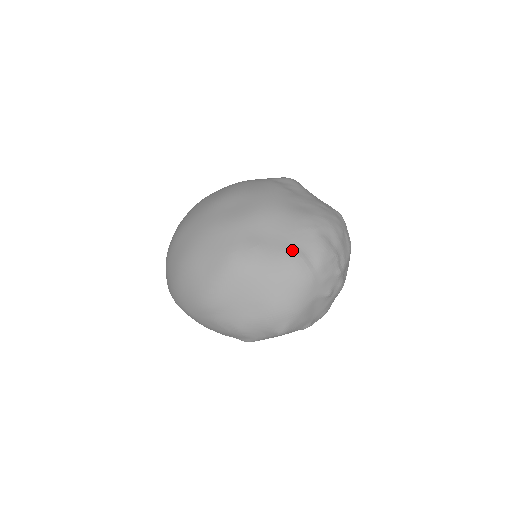
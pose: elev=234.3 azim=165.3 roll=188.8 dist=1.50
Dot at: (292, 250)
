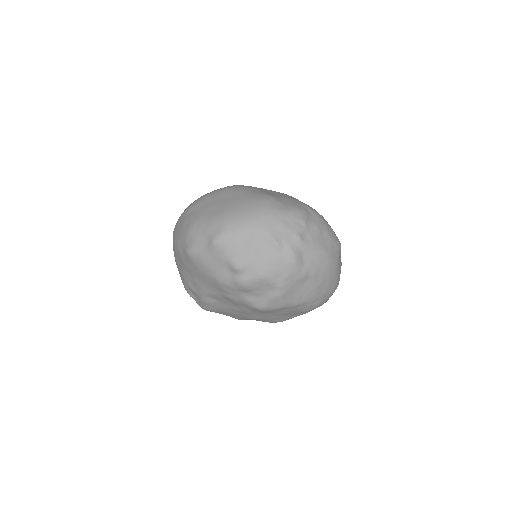
Dot at: (275, 196)
